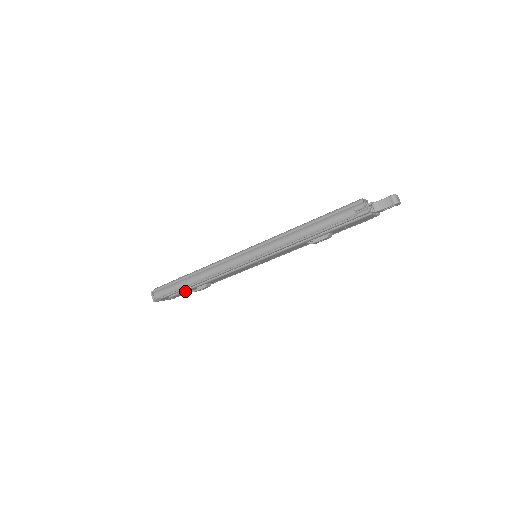
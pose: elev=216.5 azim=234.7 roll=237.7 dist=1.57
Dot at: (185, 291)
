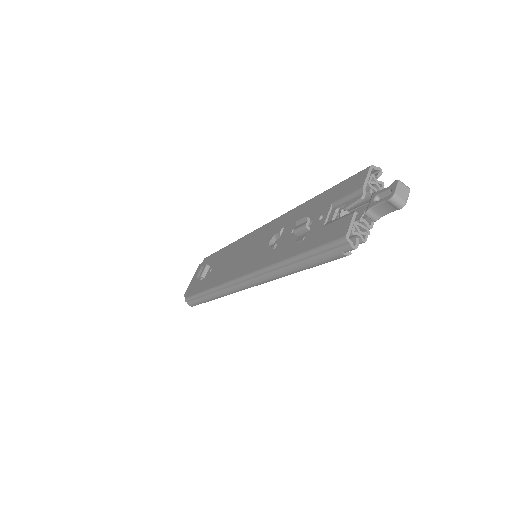
Dot at: occluded
